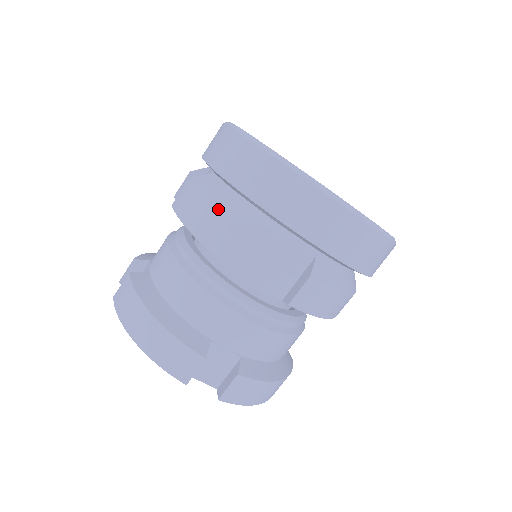
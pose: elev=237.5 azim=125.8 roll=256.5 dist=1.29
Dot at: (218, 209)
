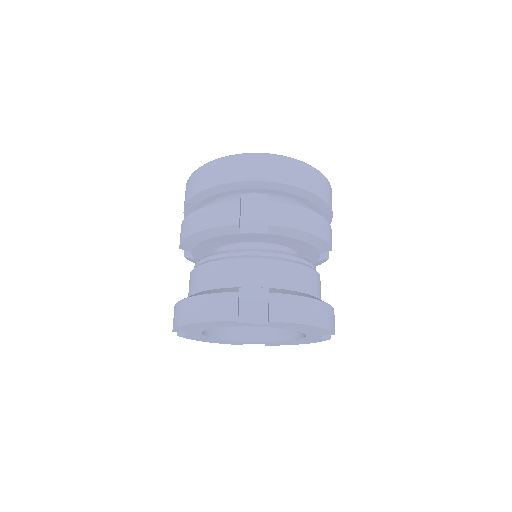
Dot at: (196, 210)
